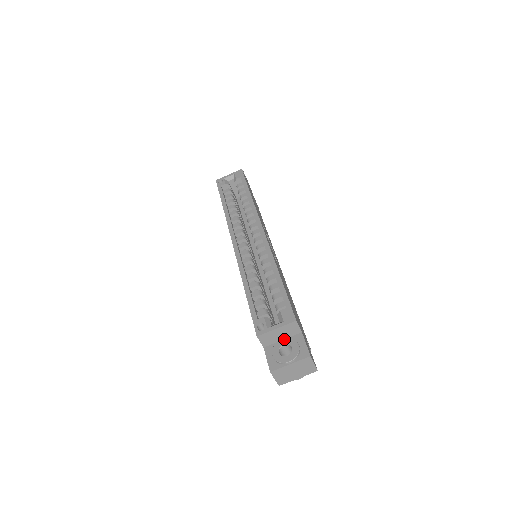
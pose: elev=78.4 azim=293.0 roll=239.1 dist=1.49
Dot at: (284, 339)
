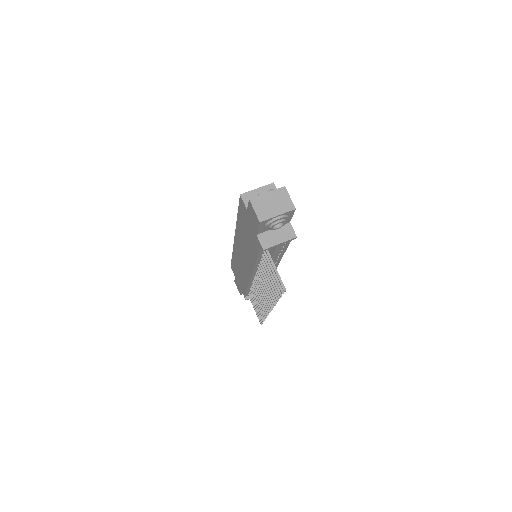
Dot at: occluded
